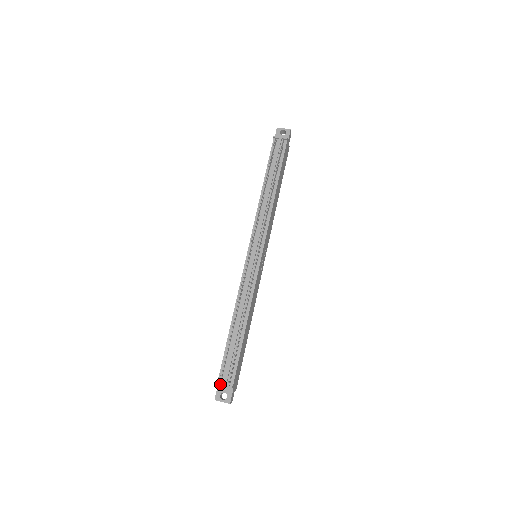
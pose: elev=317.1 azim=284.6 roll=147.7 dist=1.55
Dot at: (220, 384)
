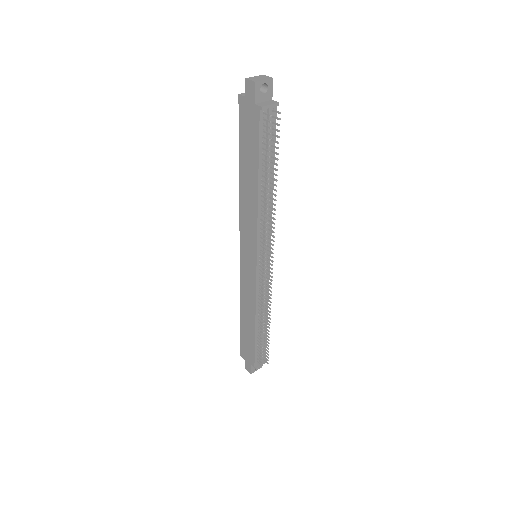
Dot at: (258, 367)
